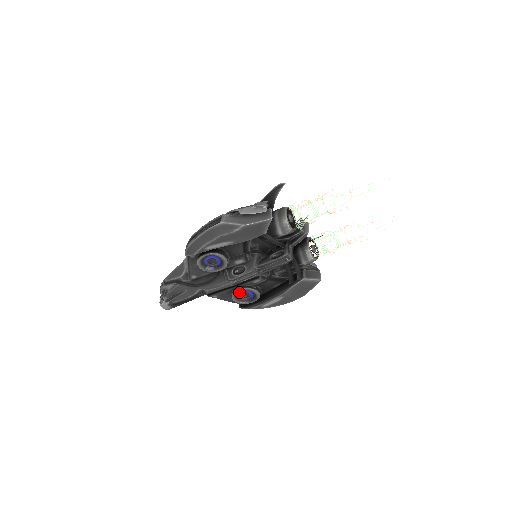
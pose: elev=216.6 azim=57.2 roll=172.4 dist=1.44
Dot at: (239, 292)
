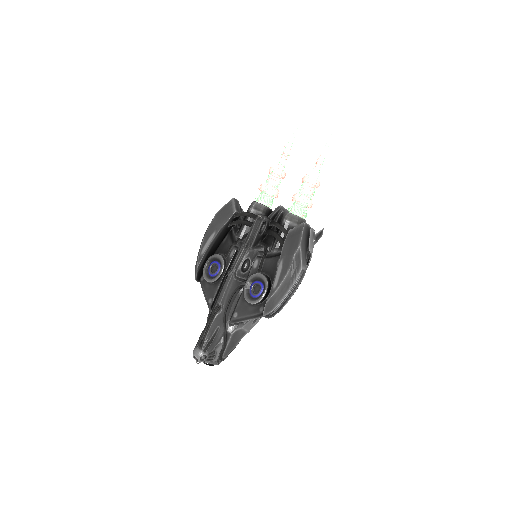
Dot at: (250, 290)
